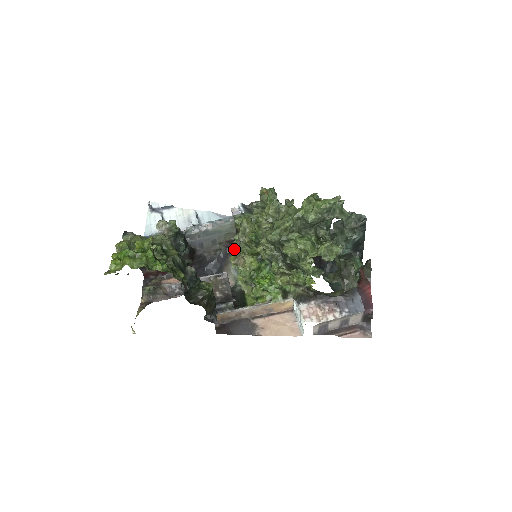
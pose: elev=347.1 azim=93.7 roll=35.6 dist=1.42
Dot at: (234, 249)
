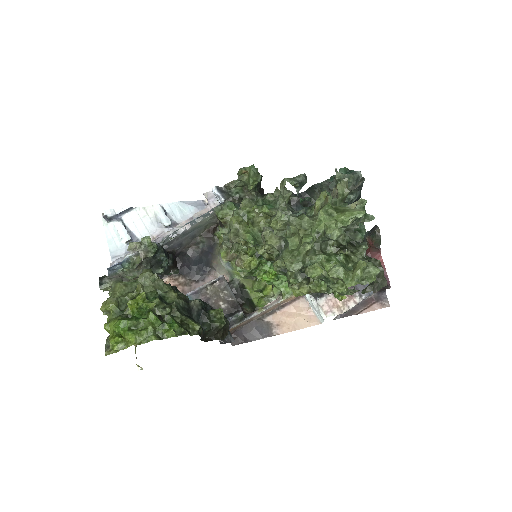
Dot at: (223, 245)
